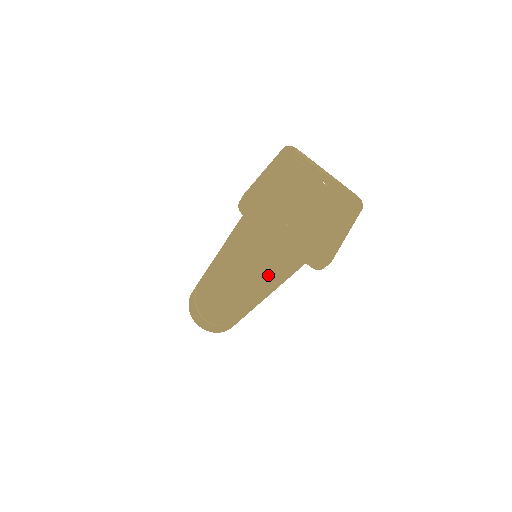
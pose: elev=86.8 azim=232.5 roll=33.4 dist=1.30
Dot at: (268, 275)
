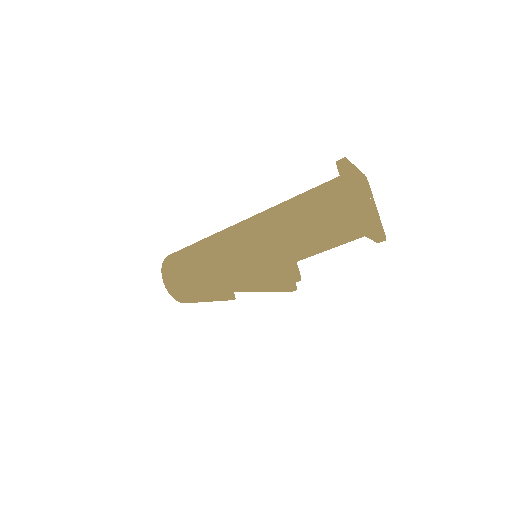
Dot at: (299, 232)
